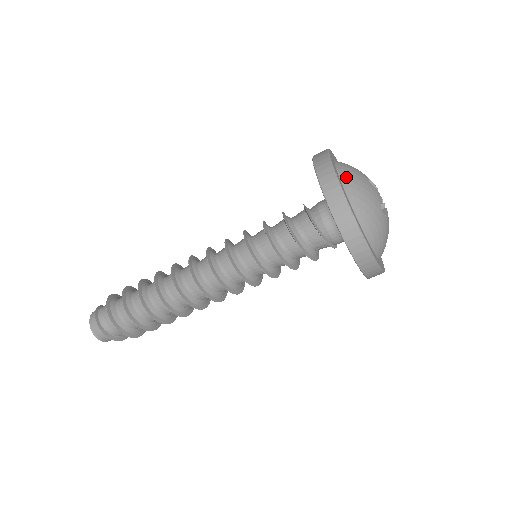
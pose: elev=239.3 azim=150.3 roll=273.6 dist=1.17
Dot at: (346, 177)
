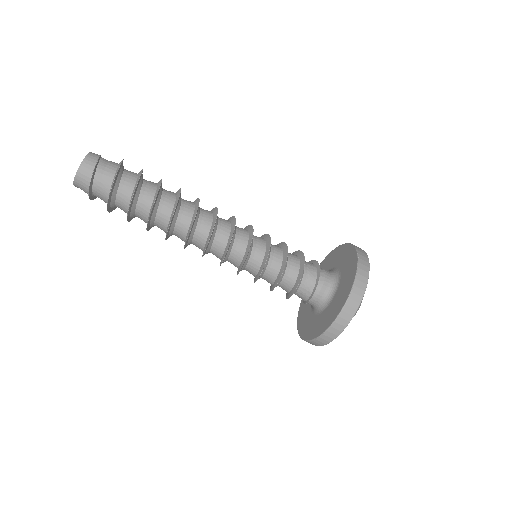
Dot at: occluded
